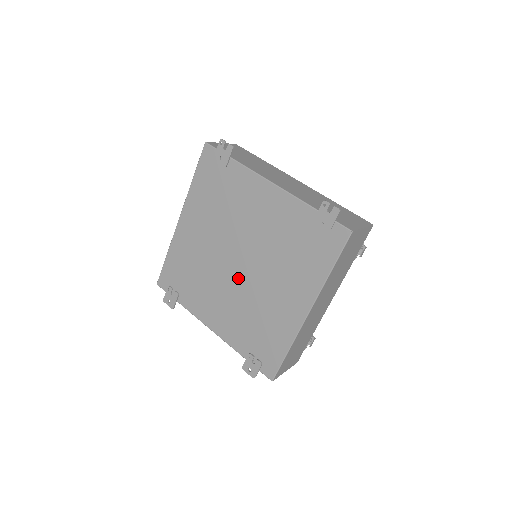
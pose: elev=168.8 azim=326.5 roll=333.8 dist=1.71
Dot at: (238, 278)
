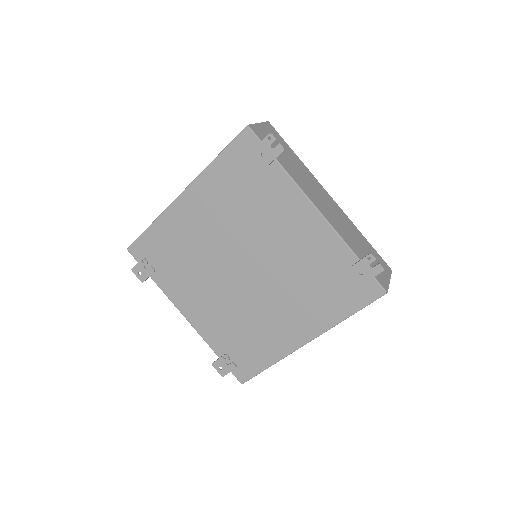
Dot at: (238, 284)
